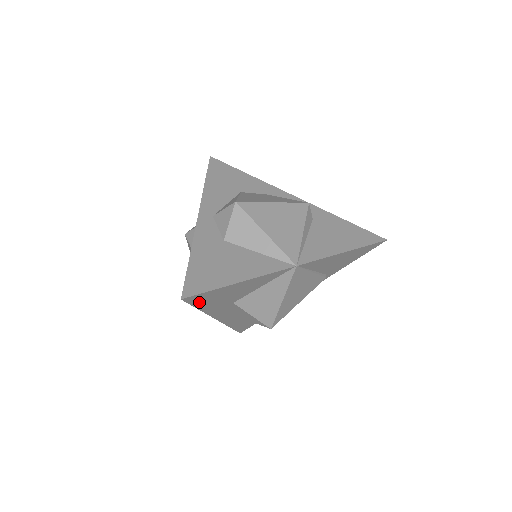
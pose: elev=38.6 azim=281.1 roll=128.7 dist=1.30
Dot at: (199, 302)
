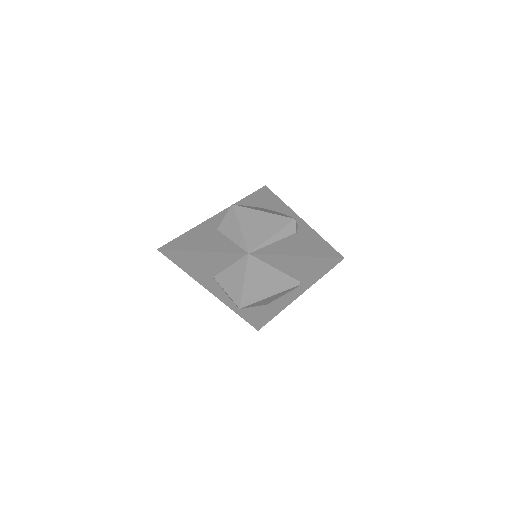
Dot at: (177, 260)
